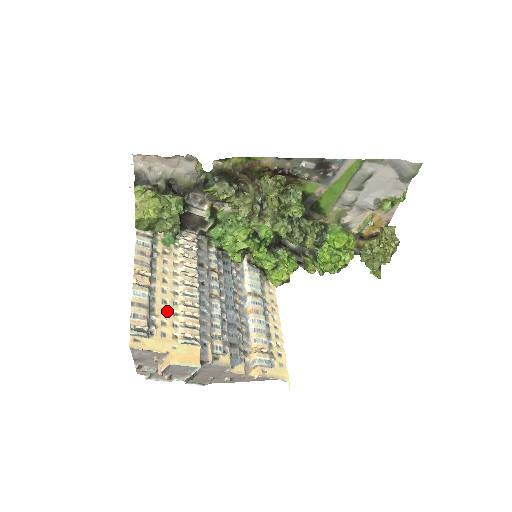
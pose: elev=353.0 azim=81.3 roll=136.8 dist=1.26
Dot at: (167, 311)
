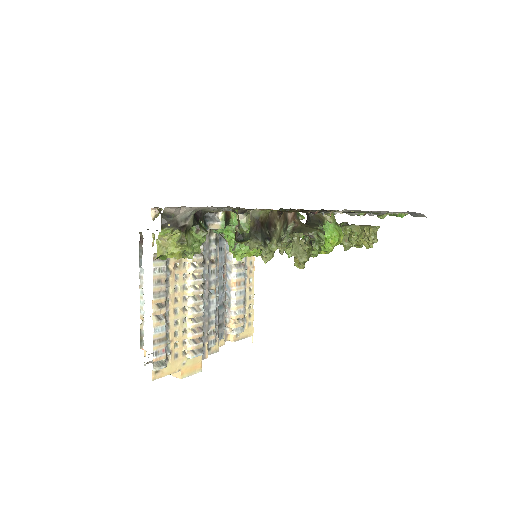
Dot at: (178, 332)
